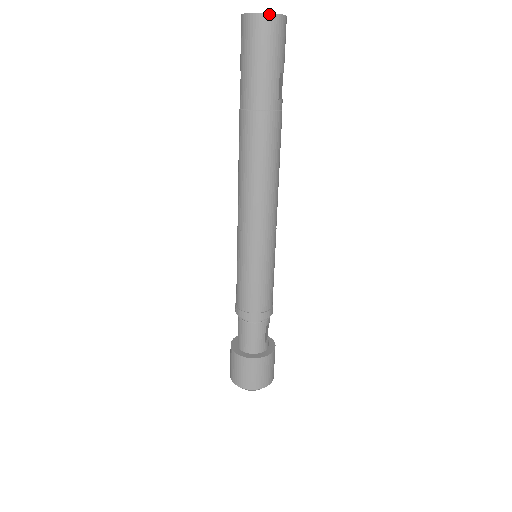
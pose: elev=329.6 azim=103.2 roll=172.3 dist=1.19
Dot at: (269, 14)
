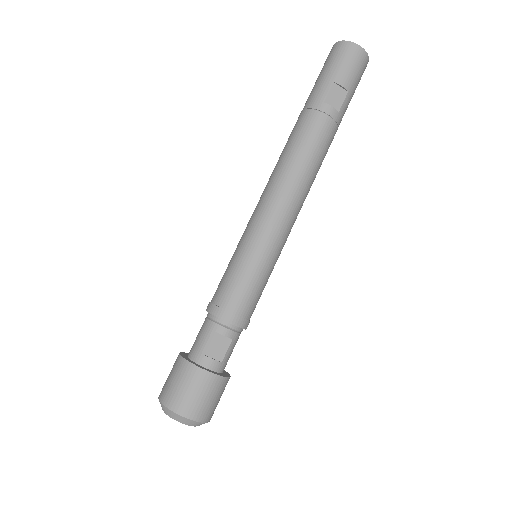
Dot at: (340, 42)
